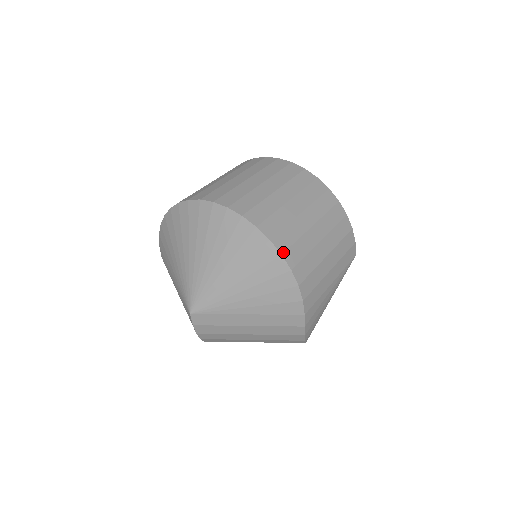
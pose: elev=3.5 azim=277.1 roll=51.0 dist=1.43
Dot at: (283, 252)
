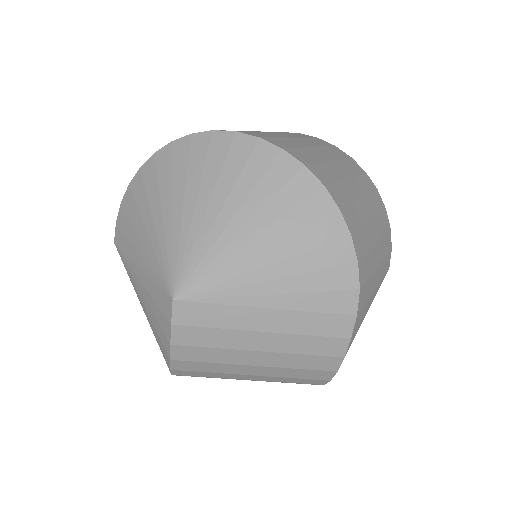
Dot at: (340, 207)
